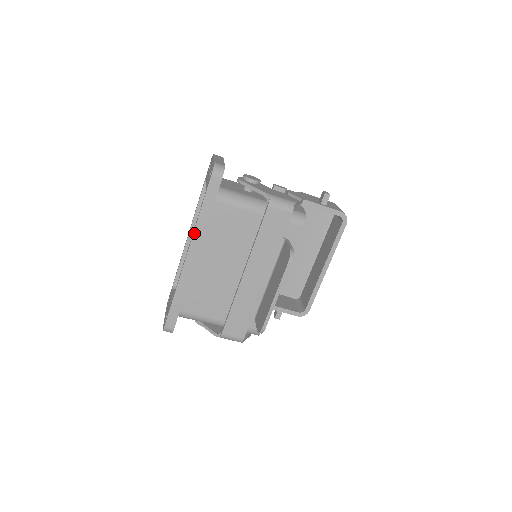
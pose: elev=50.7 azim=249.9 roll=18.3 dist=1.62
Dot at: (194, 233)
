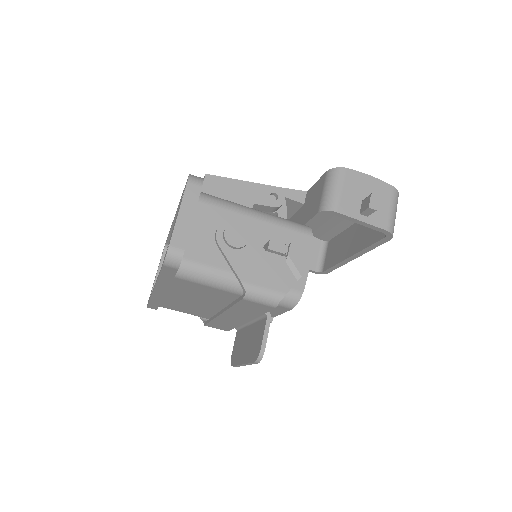
Dot at: (156, 284)
